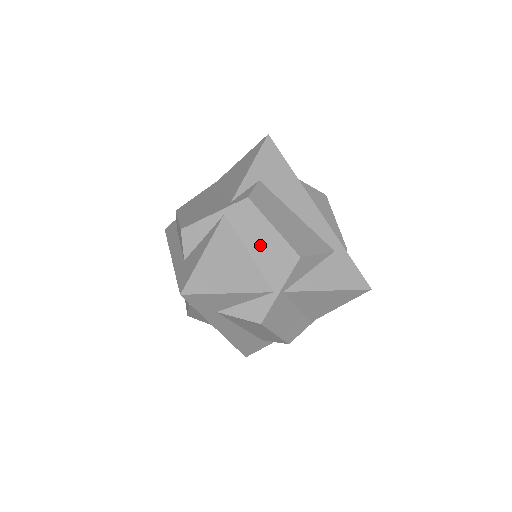
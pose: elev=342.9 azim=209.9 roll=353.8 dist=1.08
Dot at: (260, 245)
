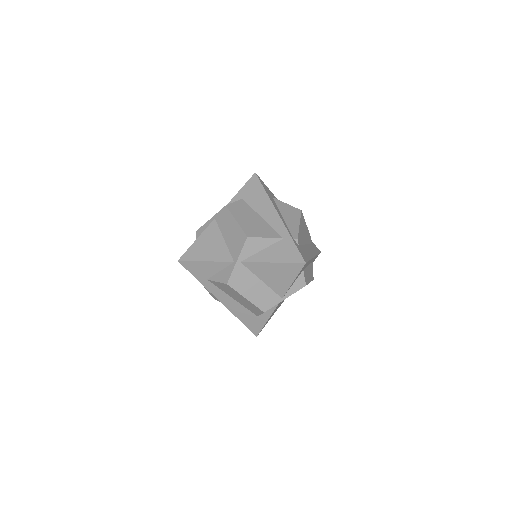
Dot at: (229, 233)
